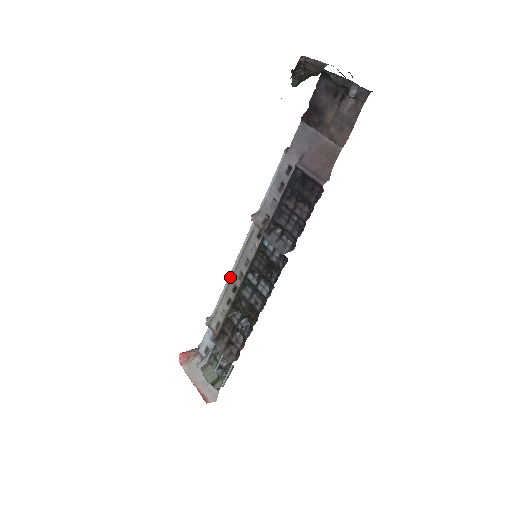
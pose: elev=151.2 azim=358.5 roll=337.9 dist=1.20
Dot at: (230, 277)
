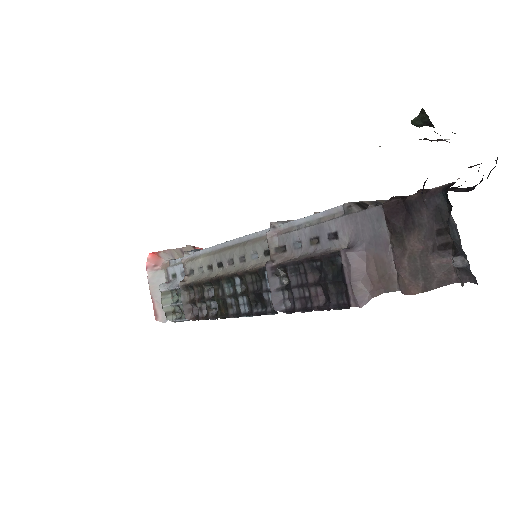
Dot at: (222, 246)
